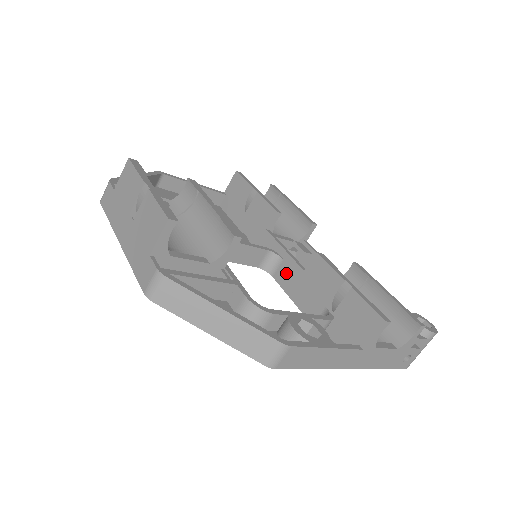
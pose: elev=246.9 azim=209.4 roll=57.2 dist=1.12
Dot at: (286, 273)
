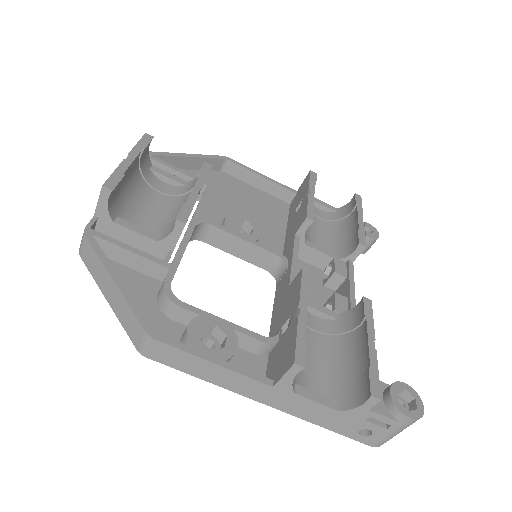
Dot at: (282, 284)
